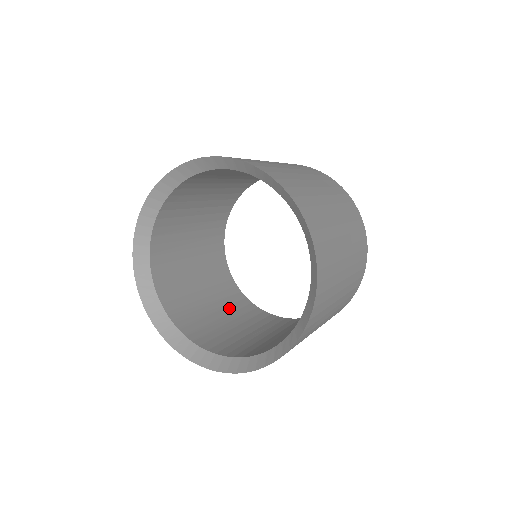
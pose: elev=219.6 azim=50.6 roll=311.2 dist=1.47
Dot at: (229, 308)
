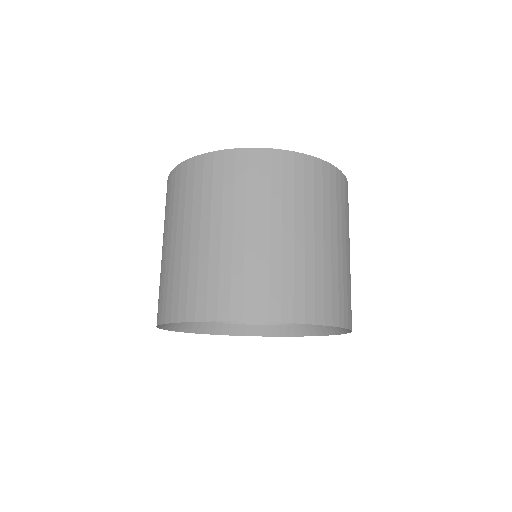
Dot at: occluded
